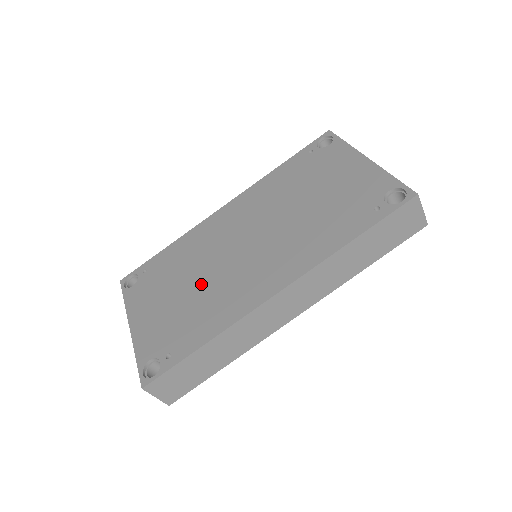
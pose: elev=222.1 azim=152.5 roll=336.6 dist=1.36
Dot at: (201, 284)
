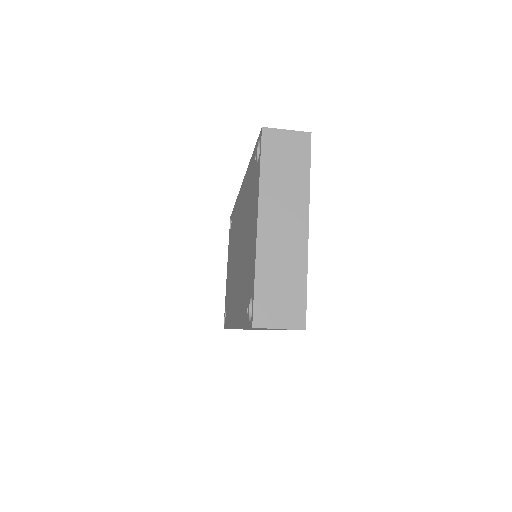
Dot at: (232, 271)
